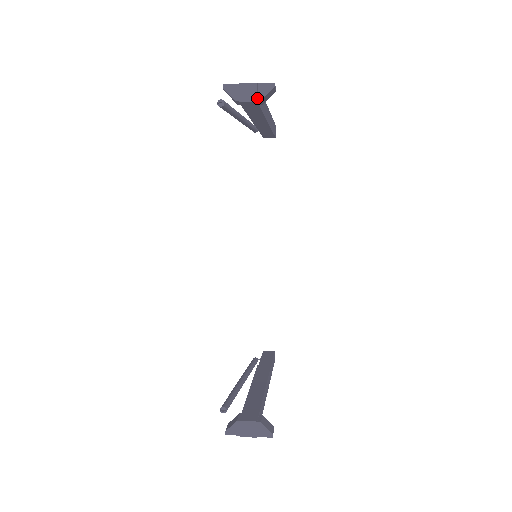
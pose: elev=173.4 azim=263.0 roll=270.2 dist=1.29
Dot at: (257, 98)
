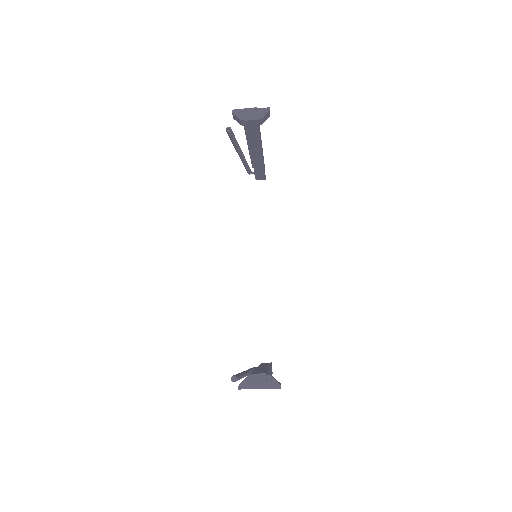
Dot at: (257, 118)
